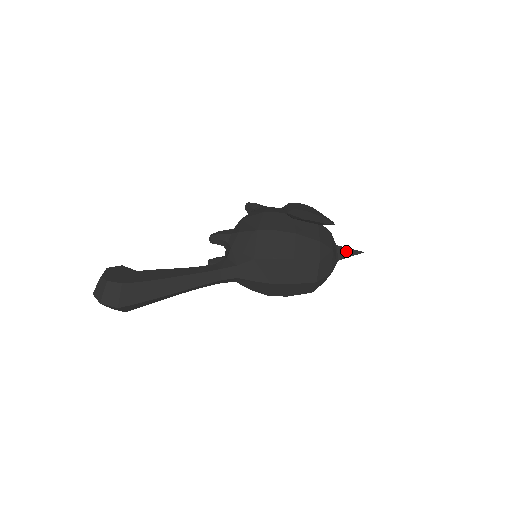
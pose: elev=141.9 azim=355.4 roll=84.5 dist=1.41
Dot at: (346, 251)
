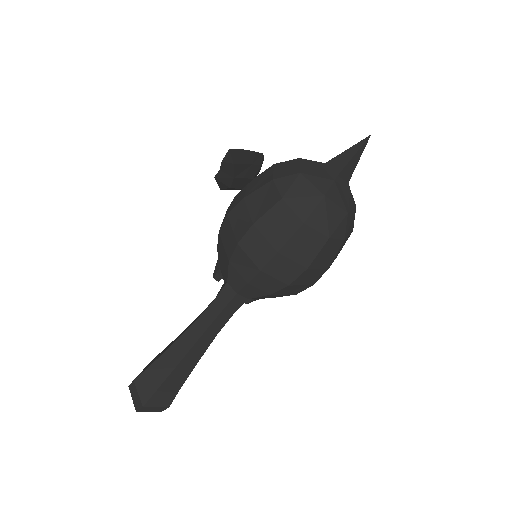
Dot at: (342, 157)
